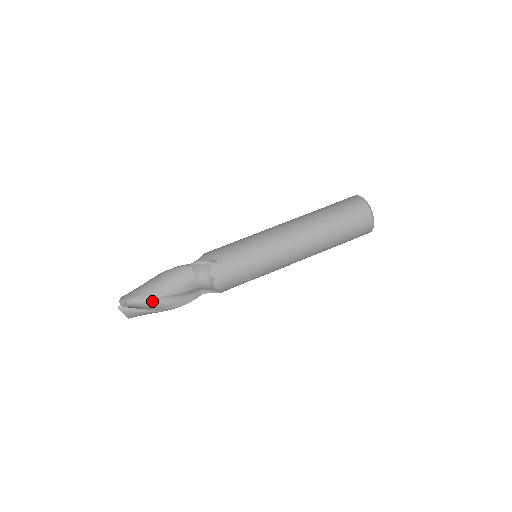
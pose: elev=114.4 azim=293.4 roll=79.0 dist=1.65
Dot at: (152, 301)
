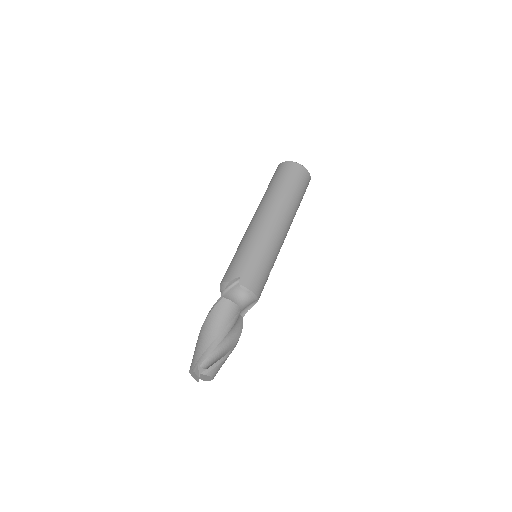
Dot at: (219, 349)
